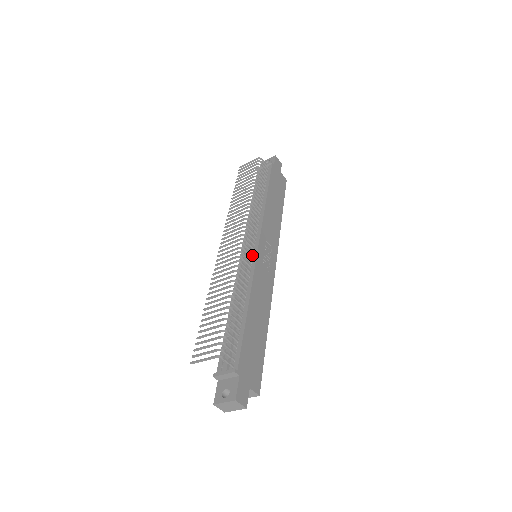
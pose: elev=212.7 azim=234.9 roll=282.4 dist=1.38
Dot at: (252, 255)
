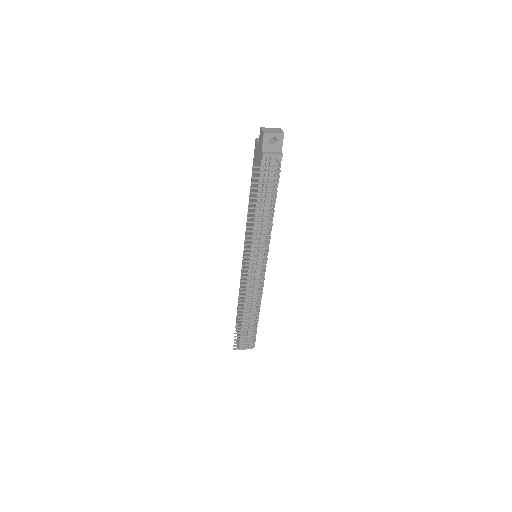
Dot at: (261, 269)
